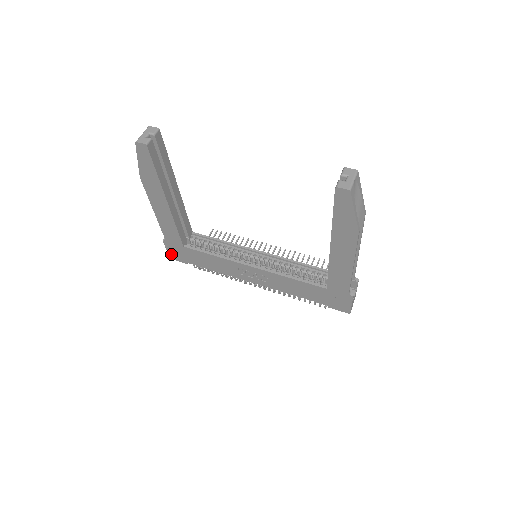
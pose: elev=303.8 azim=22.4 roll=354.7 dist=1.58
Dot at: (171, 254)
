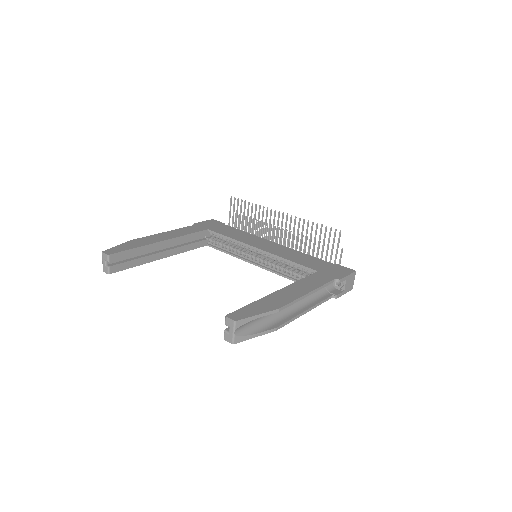
Dot at: occluded
